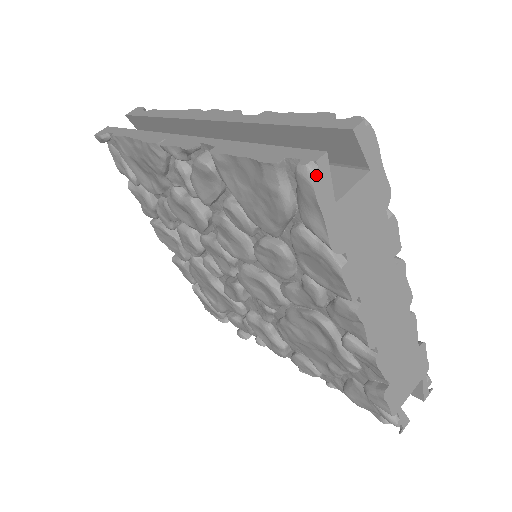
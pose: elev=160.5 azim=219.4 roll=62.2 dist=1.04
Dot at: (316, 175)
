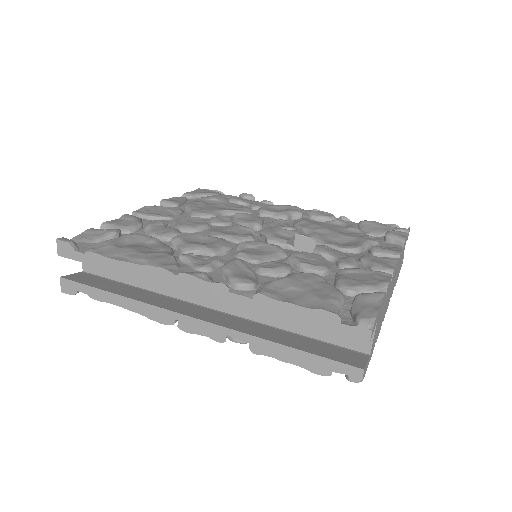
Dot at: (363, 378)
